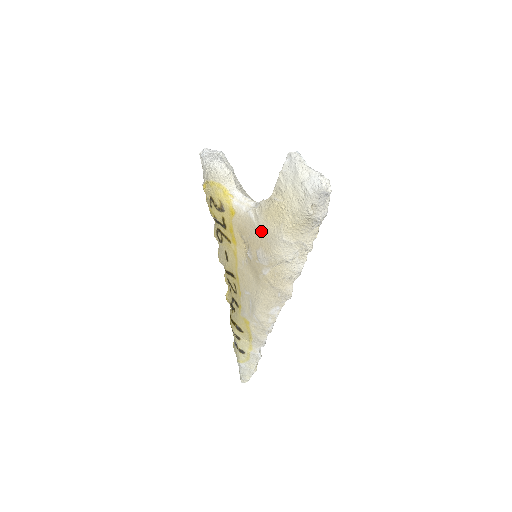
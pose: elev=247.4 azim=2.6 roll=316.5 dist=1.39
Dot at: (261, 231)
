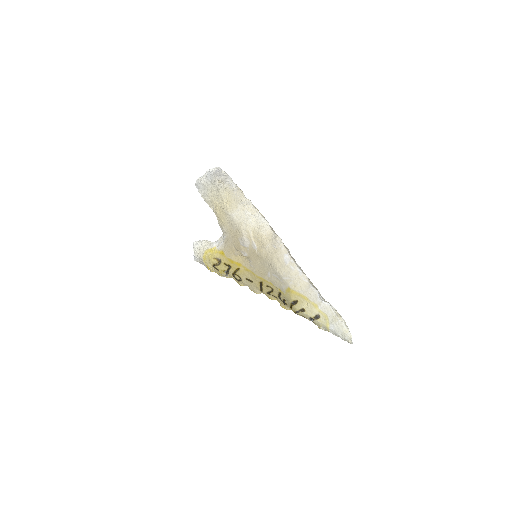
Dot at: (230, 233)
